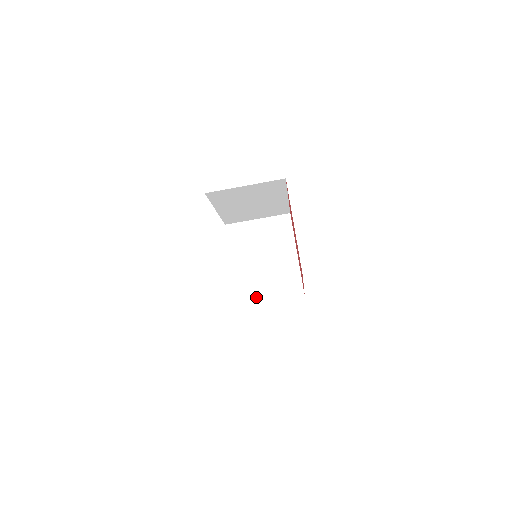
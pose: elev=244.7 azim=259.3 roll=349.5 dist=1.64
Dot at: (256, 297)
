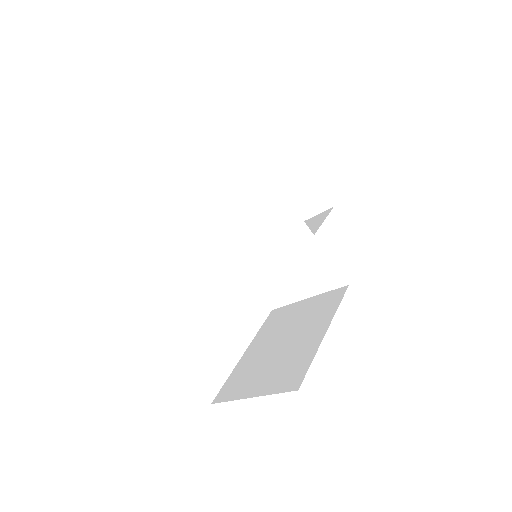
Dot at: (287, 295)
